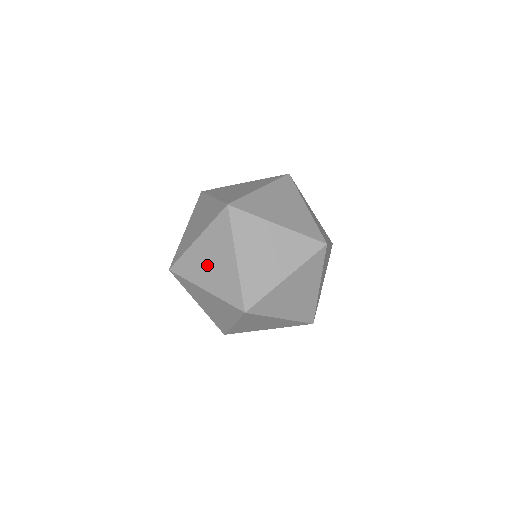
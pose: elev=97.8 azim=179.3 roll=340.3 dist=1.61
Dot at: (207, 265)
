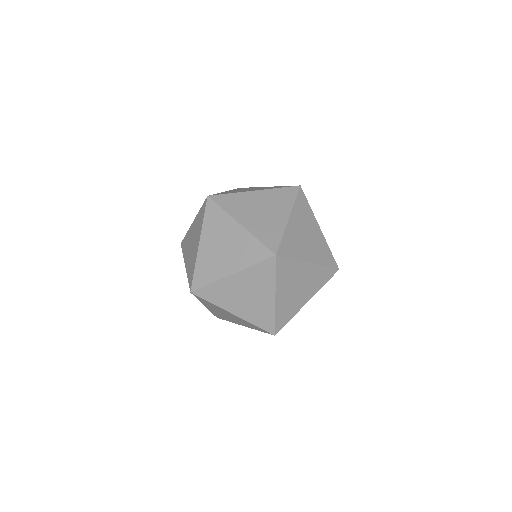
Dot at: (190, 245)
